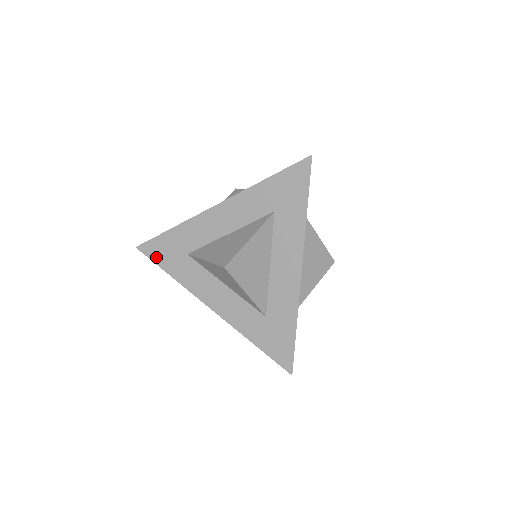
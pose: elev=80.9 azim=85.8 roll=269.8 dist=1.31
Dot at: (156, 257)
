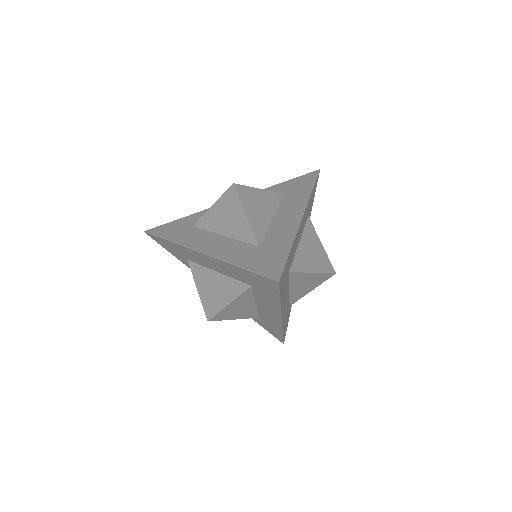
Dot at: (160, 233)
